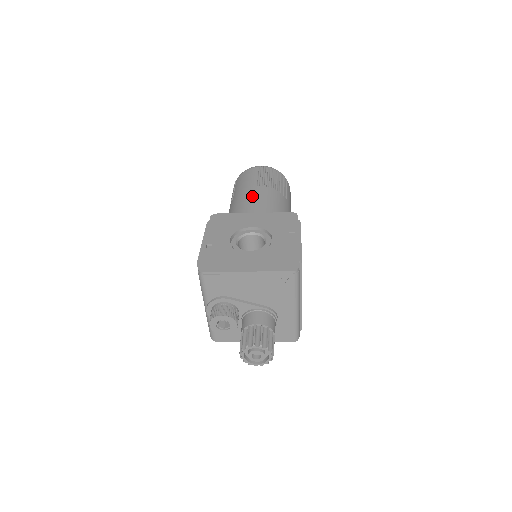
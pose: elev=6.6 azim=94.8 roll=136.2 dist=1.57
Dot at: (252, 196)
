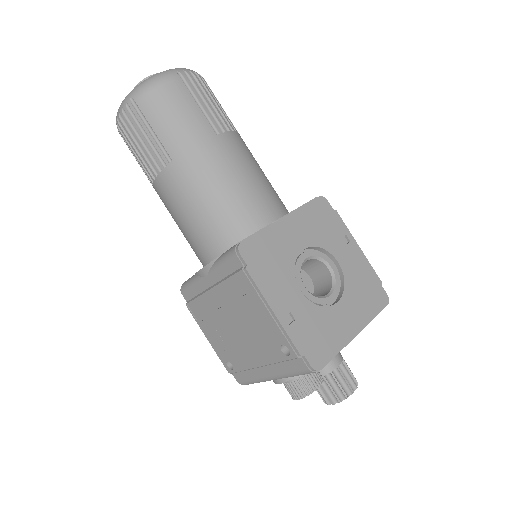
Dot at: (230, 164)
